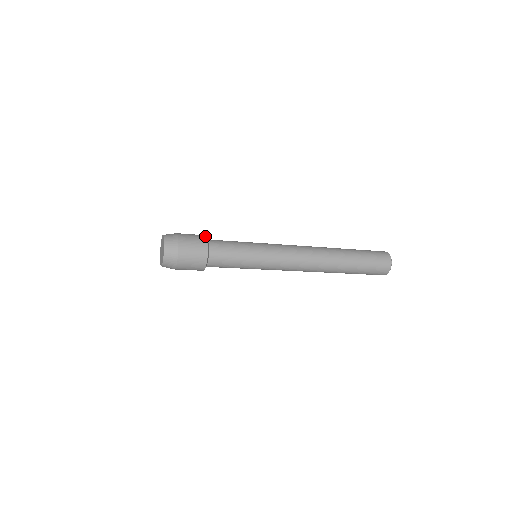
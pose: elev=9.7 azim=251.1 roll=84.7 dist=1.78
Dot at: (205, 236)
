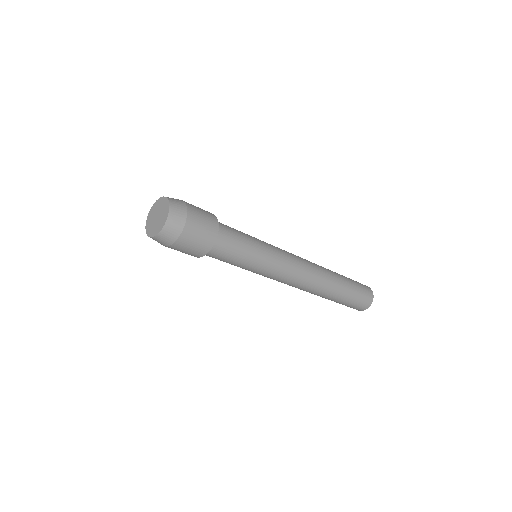
Dot at: (216, 217)
